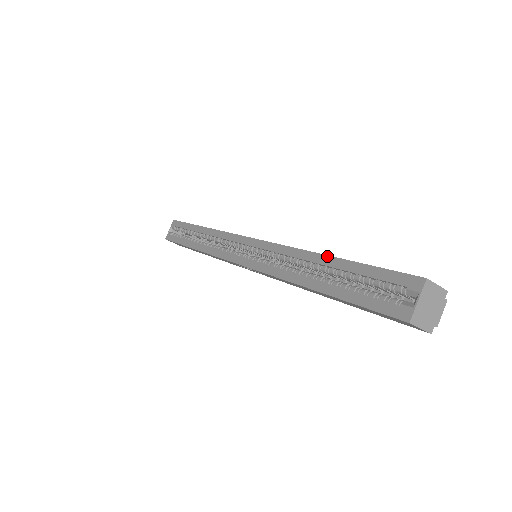
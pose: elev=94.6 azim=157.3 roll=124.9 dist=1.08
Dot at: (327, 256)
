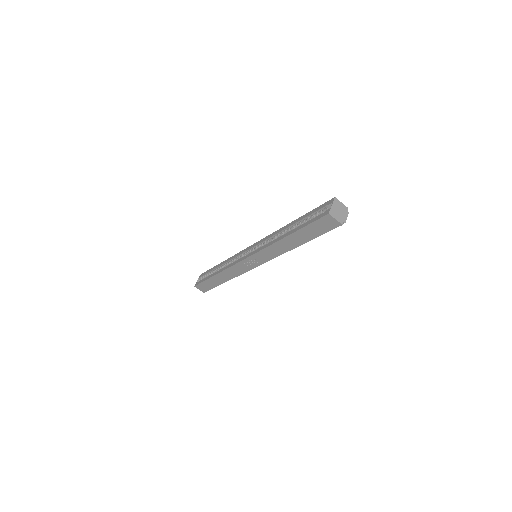
Dot at: (293, 221)
